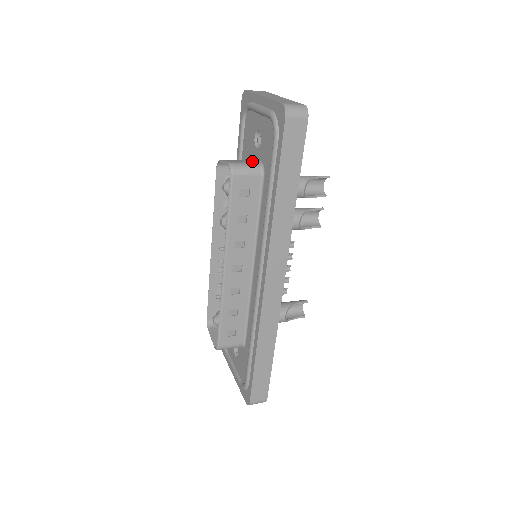
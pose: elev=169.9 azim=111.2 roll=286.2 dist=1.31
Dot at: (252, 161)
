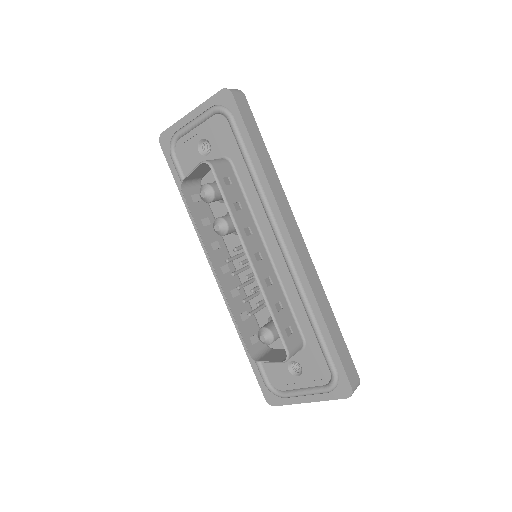
Dot at: occluded
